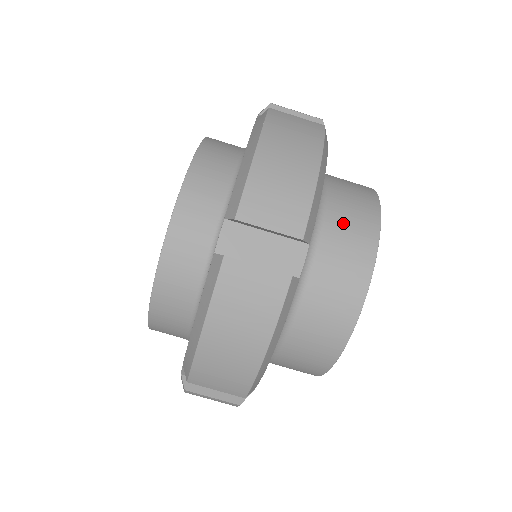
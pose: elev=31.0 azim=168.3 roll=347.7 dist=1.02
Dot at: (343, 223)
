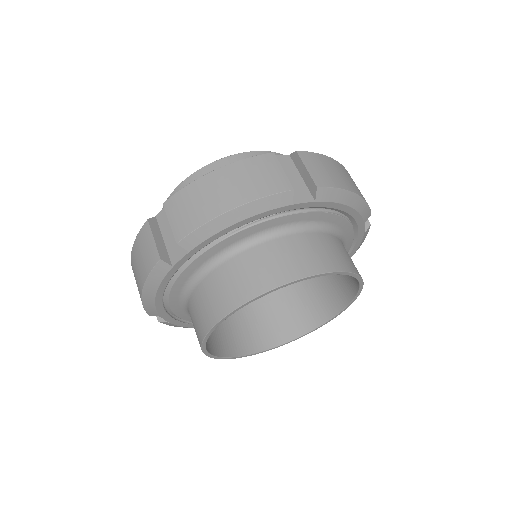
Dot at: (335, 246)
